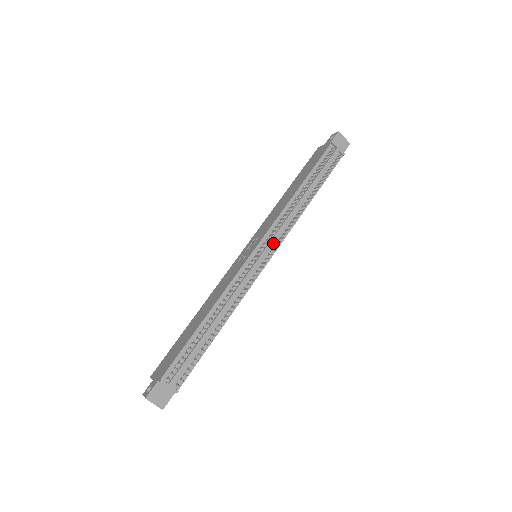
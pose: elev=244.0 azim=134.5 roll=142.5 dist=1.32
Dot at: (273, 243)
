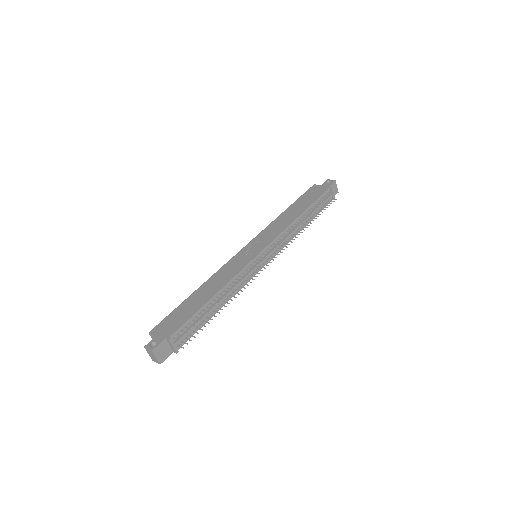
Dot at: (274, 251)
